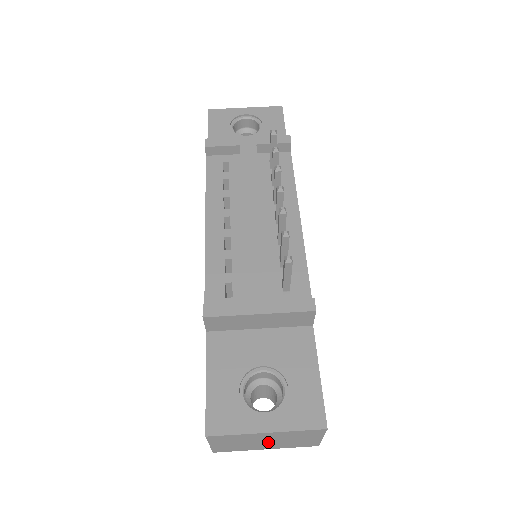
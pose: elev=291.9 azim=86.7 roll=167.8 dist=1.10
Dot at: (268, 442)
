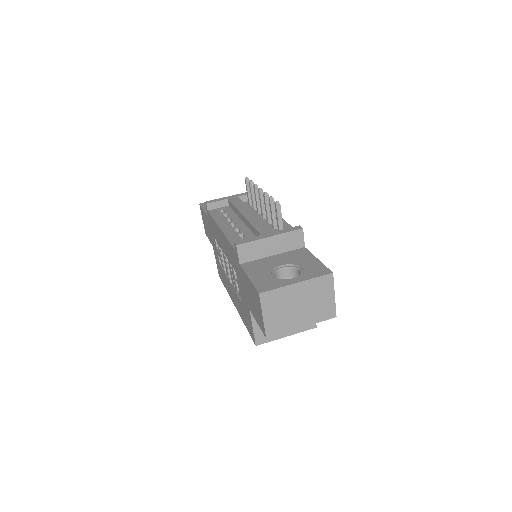
Dot at: (301, 308)
